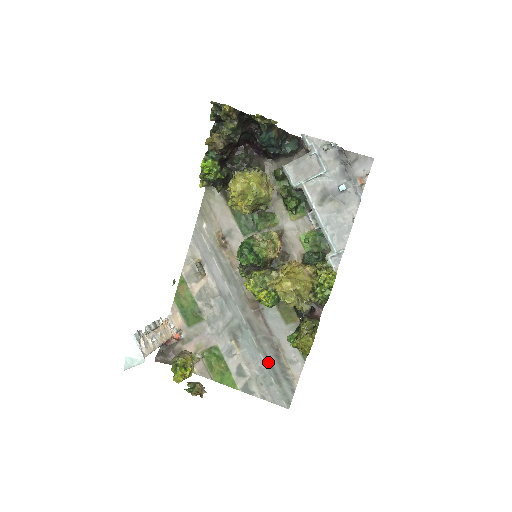
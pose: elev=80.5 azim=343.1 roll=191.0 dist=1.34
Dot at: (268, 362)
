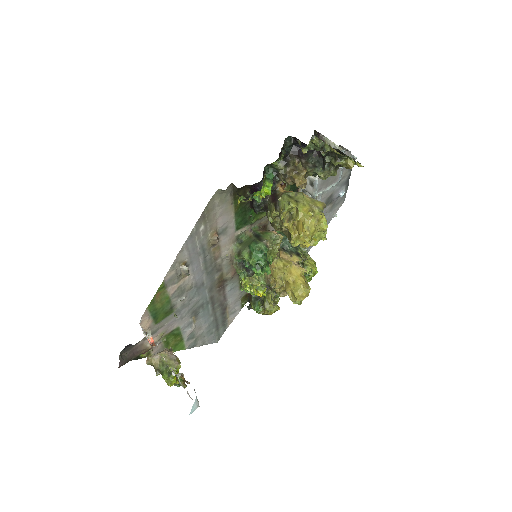
Dot at: (215, 320)
